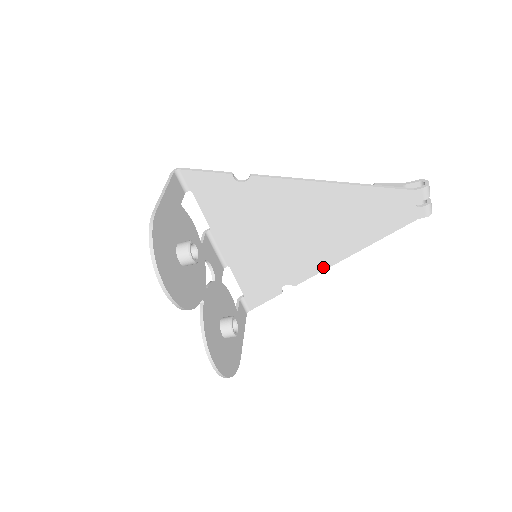
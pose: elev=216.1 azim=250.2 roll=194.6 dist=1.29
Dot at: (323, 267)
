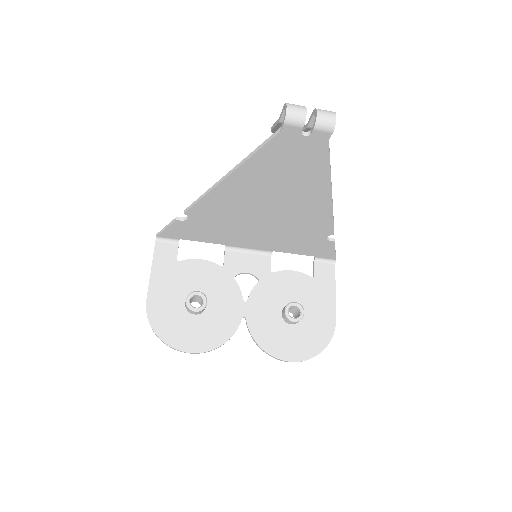
Dot at: (328, 214)
